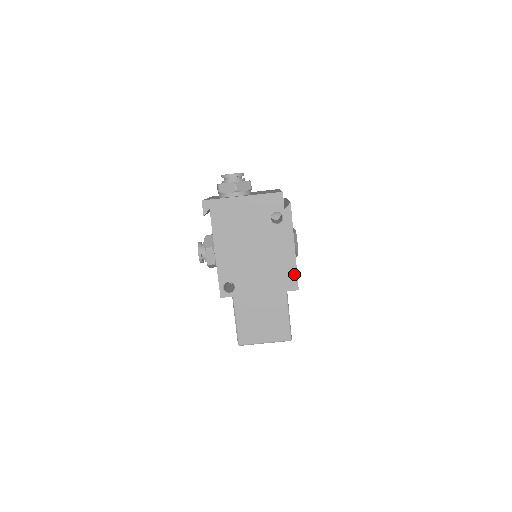
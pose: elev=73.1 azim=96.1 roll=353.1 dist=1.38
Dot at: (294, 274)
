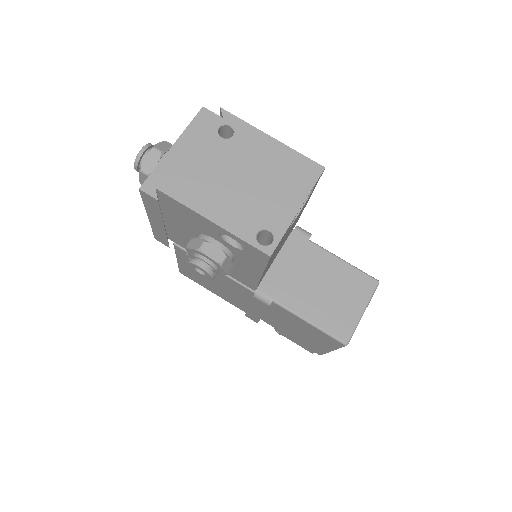
Dot at: (303, 159)
